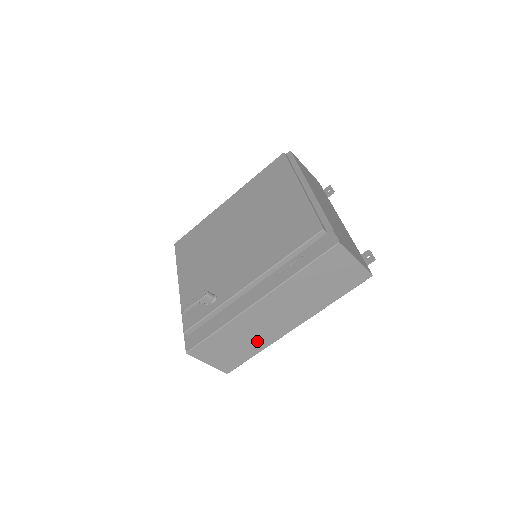
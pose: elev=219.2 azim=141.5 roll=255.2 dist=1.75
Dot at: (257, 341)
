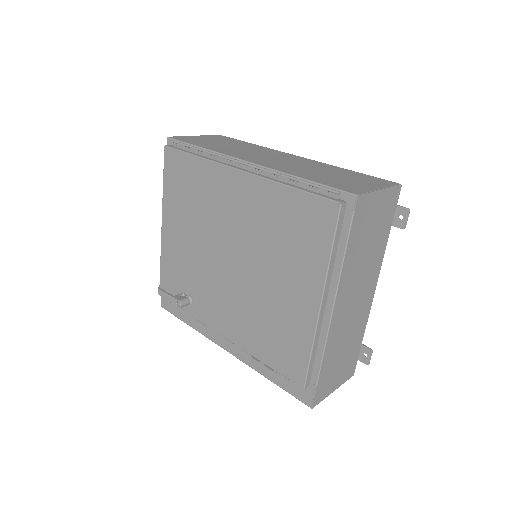
Dot at: occluded
